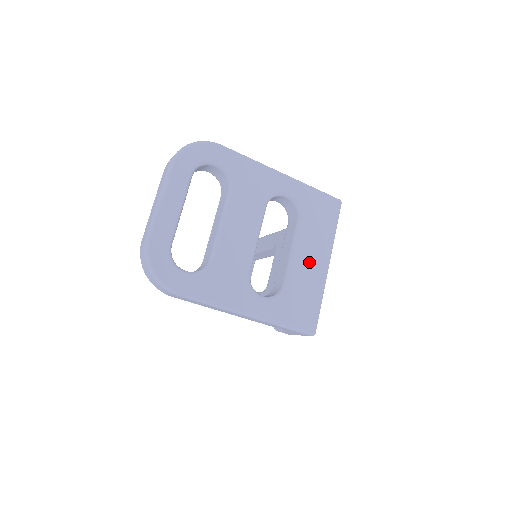
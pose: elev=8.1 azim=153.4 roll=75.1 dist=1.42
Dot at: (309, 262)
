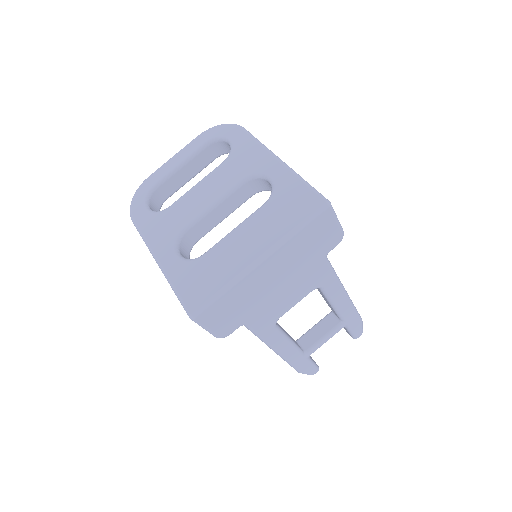
Dot at: (241, 245)
